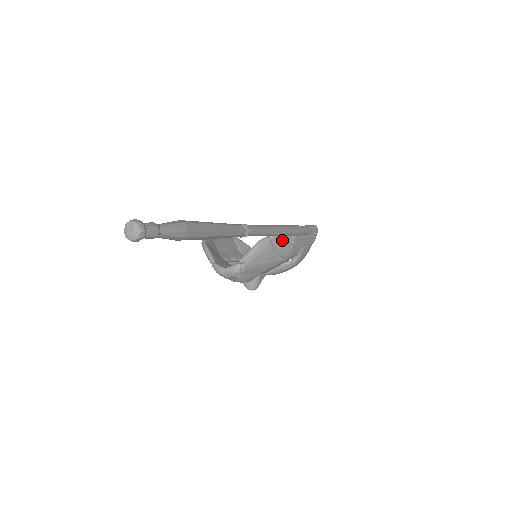
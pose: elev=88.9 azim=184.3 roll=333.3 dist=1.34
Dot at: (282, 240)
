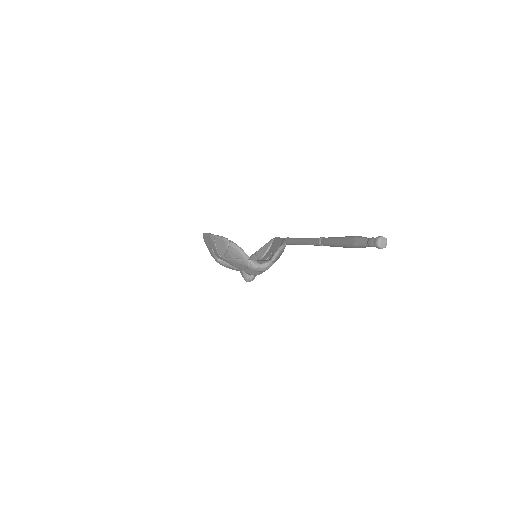
Dot at: occluded
